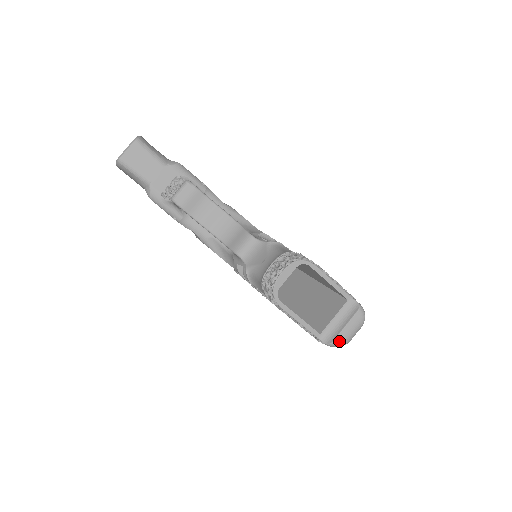
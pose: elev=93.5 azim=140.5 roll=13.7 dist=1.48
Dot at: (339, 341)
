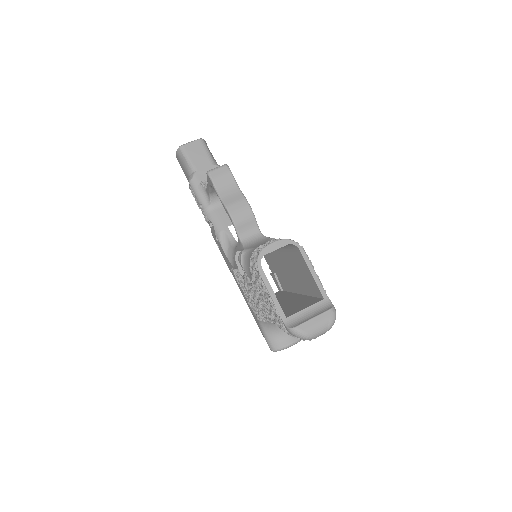
Dot at: (302, 329)
